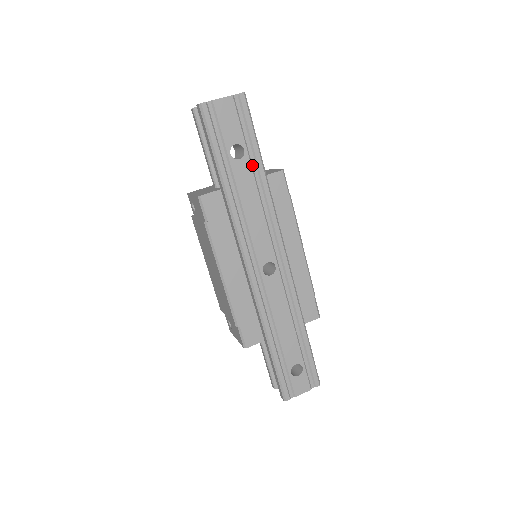
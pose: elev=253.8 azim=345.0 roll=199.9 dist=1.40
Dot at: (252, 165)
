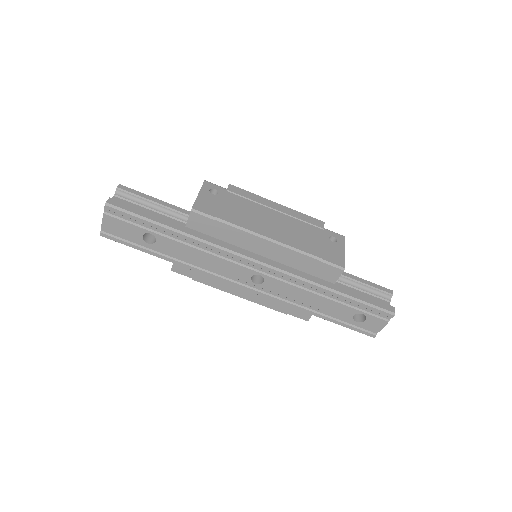
Dot at: (167, 235)
